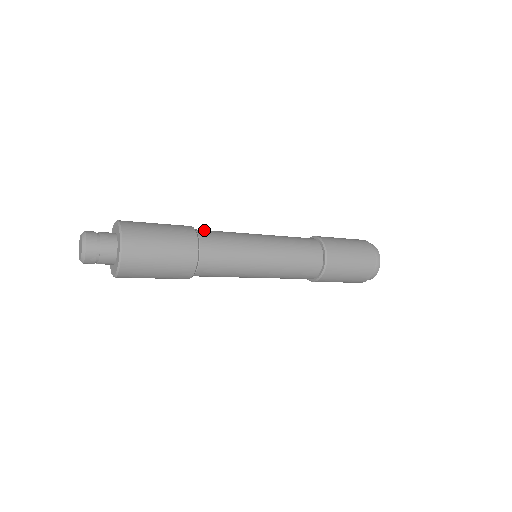
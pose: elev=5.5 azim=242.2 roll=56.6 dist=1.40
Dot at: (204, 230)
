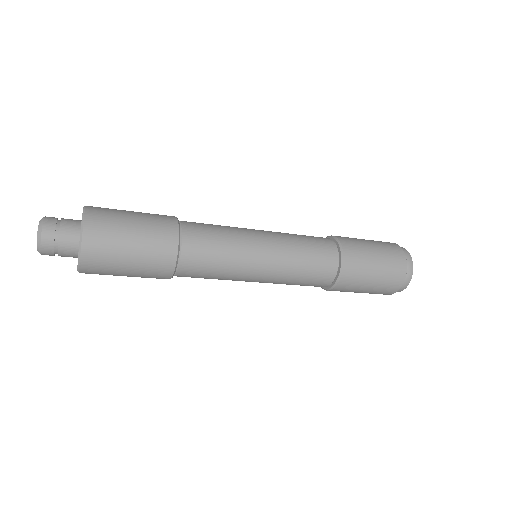
Dot at: occluded
